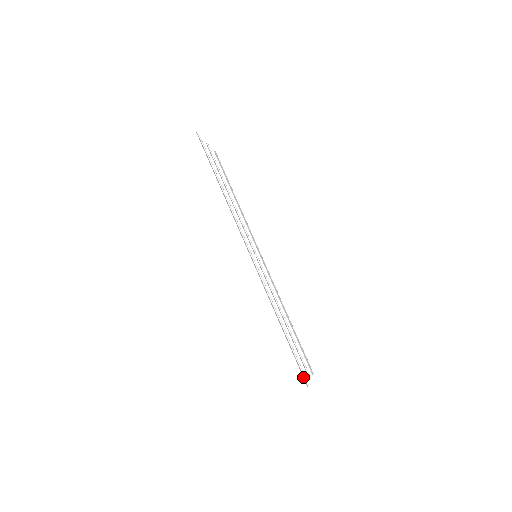
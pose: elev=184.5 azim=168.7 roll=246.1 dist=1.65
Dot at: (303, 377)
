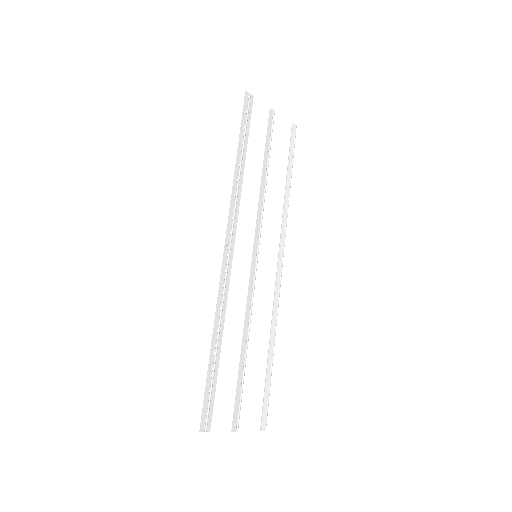
Dot at: (202, 418)
